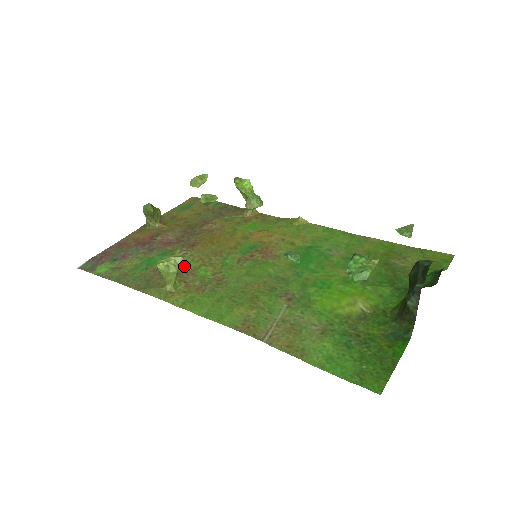
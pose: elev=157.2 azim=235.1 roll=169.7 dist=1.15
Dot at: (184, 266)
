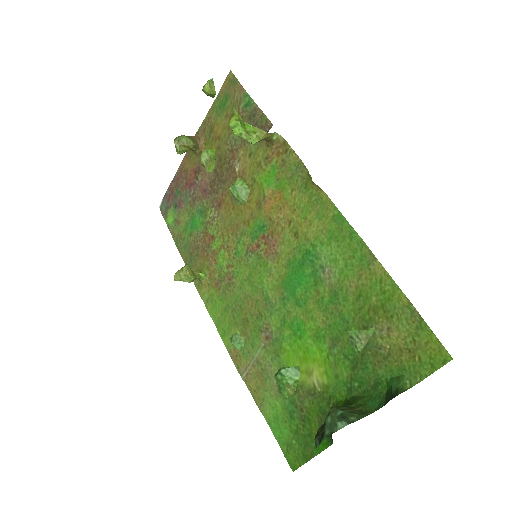
Dot at: (211, 243)
